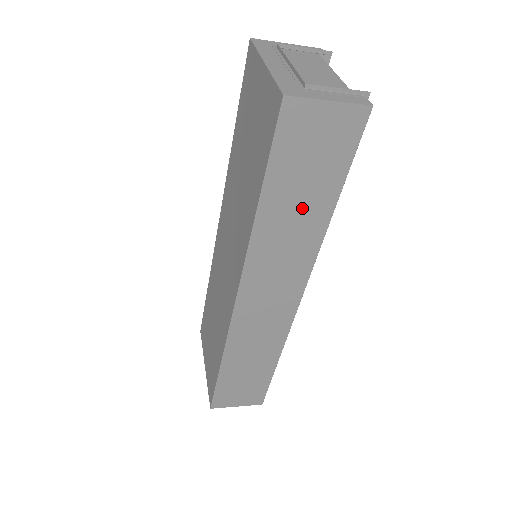
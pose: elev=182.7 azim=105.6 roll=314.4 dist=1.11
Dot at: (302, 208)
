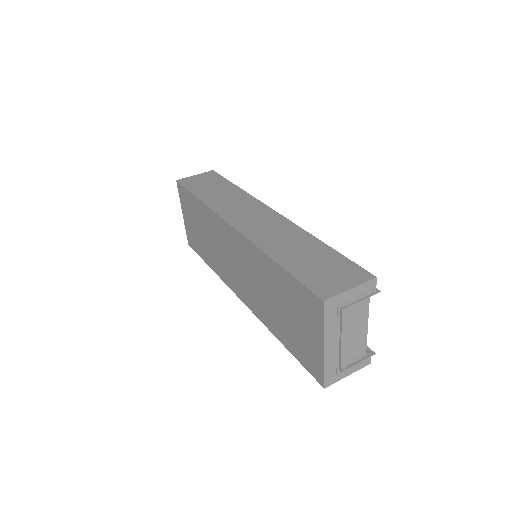
Dot at: occluded
